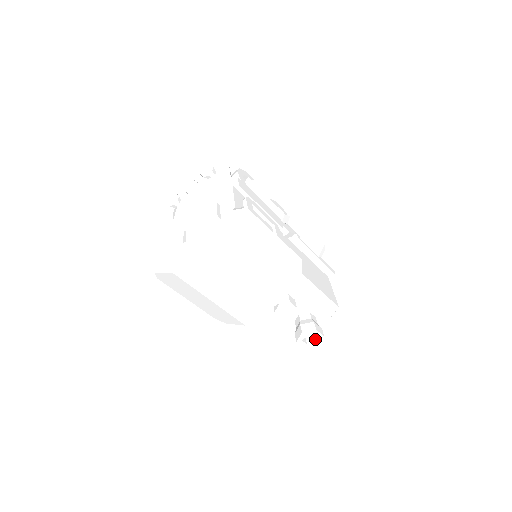
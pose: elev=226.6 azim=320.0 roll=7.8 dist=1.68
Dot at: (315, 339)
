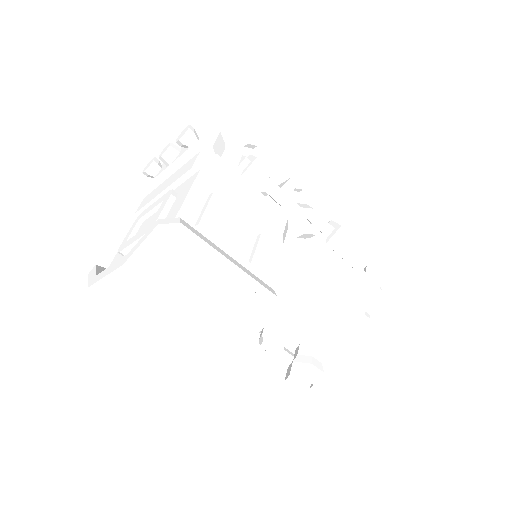
Dot at: (311, 384)
